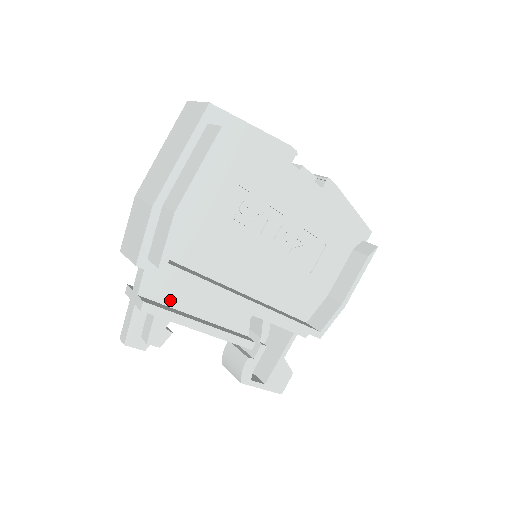
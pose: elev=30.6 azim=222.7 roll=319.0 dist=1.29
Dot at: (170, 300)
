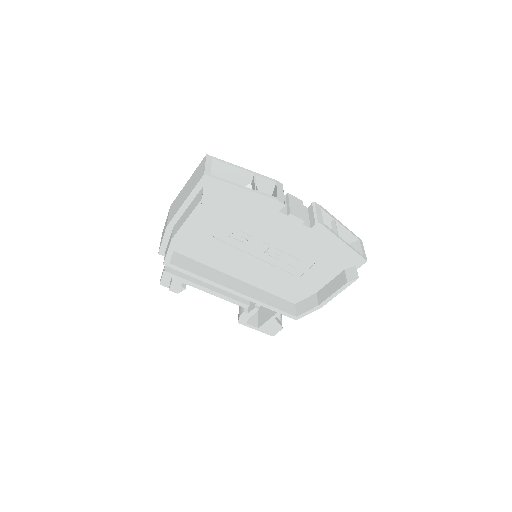
Dot at: occluded
